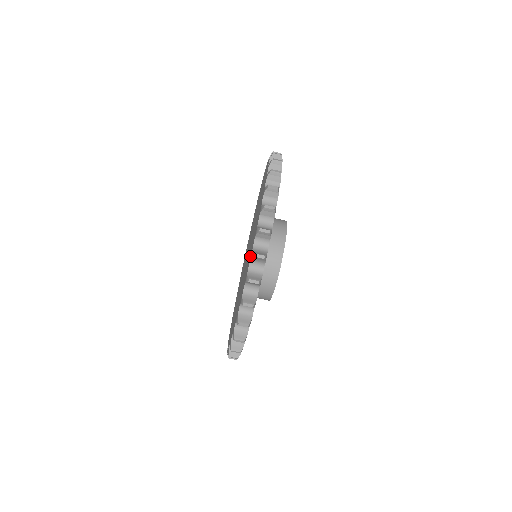
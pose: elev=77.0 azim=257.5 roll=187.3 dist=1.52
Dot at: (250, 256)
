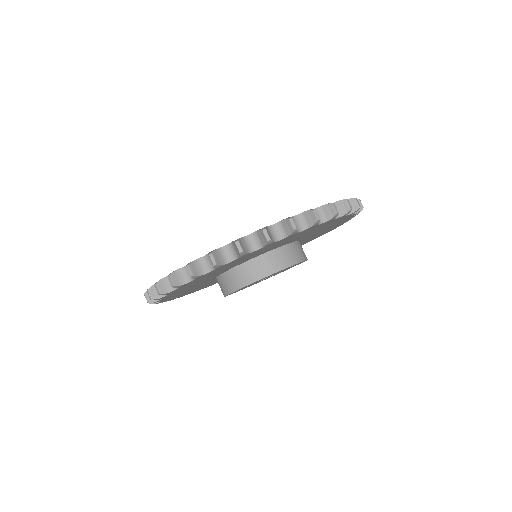
Dot at: occluded
